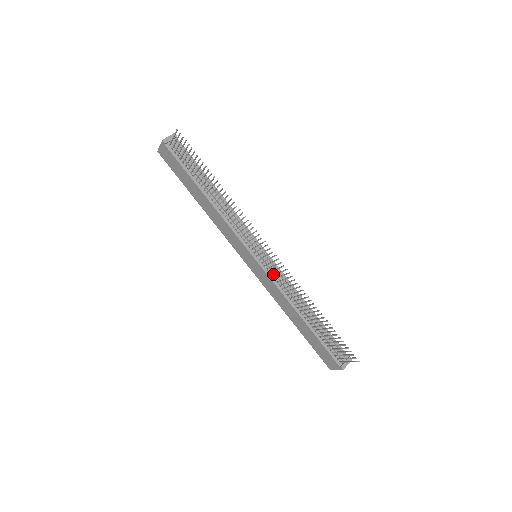
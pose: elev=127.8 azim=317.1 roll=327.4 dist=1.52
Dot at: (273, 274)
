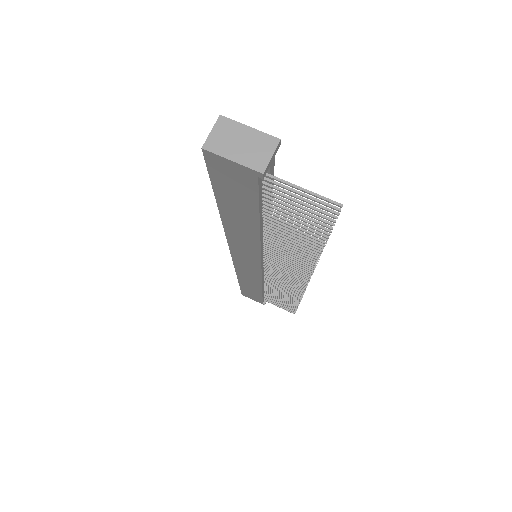
Dot at: (268, 274)
